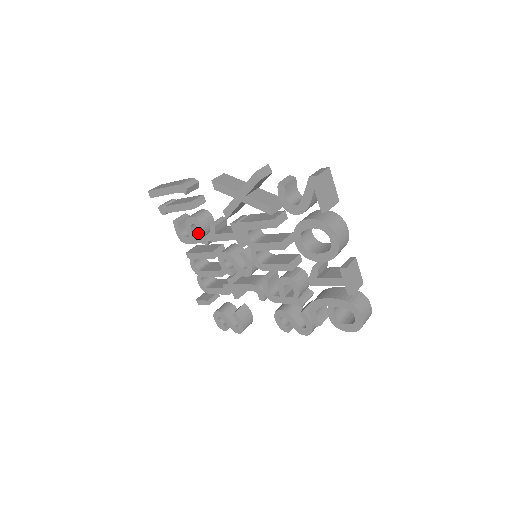
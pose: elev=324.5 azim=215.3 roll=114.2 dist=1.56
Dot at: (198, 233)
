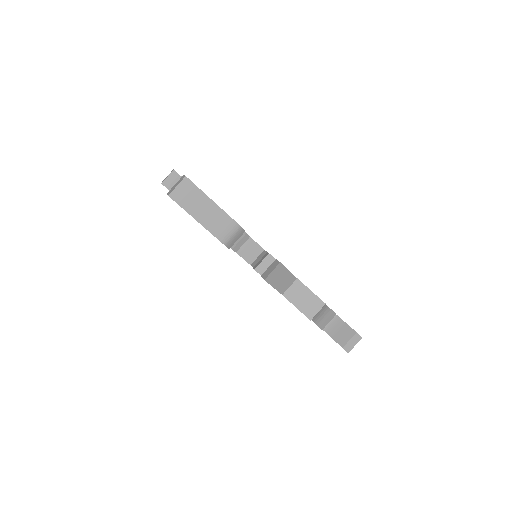
Dot at: occluded
